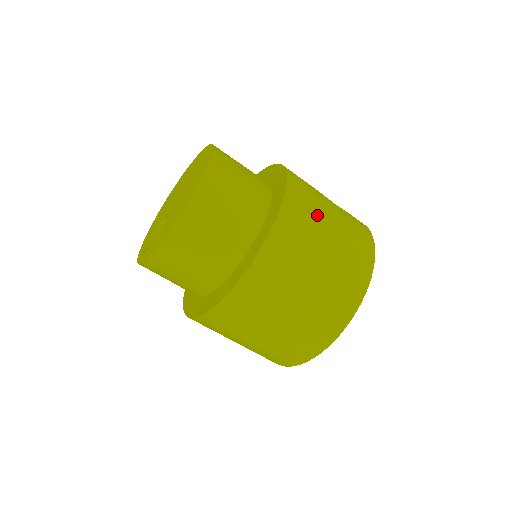
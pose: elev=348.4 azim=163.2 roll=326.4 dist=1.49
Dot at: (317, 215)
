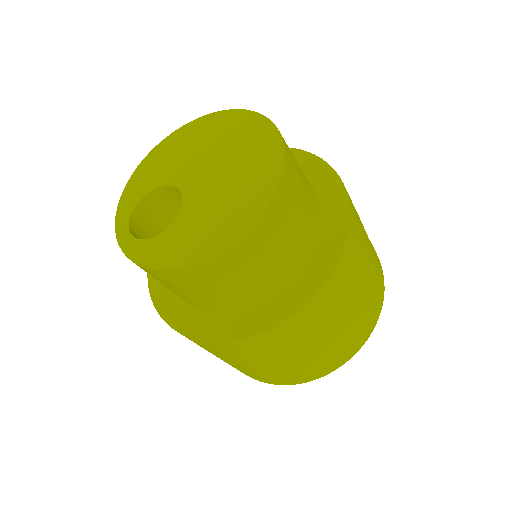
Dot at: (359, 270)
